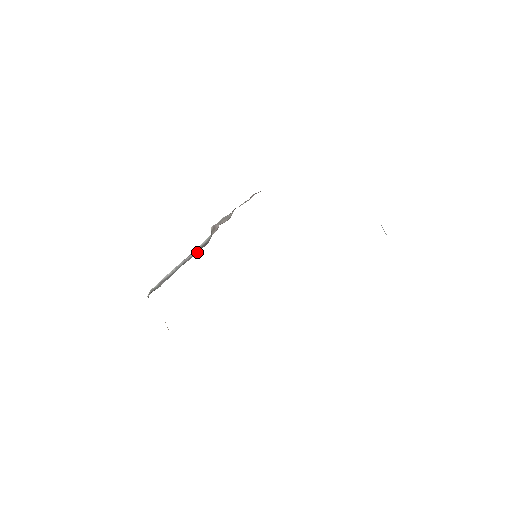
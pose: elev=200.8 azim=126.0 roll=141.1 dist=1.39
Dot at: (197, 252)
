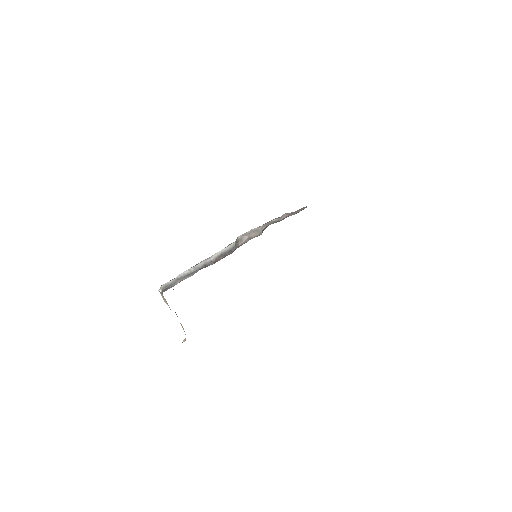
Dot at: (220, 258)
